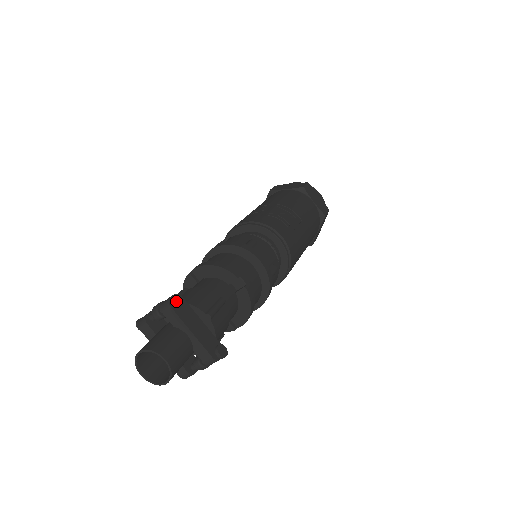
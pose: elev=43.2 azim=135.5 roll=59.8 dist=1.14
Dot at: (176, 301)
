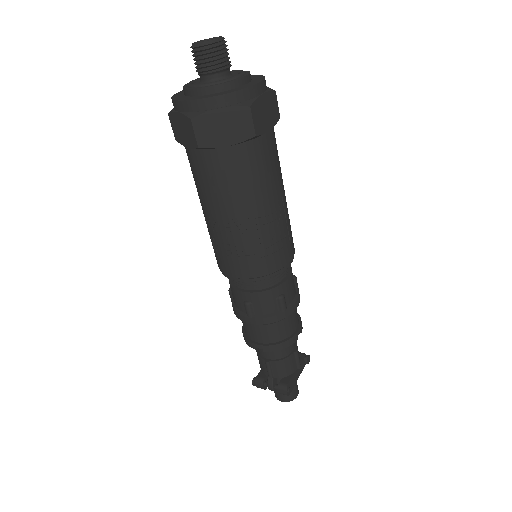
Dot at: (290, 391)
